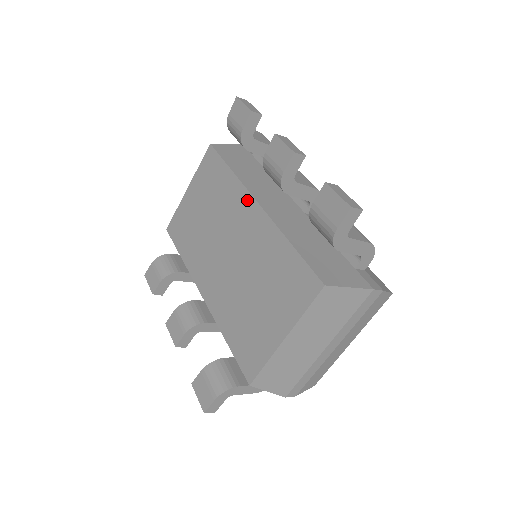
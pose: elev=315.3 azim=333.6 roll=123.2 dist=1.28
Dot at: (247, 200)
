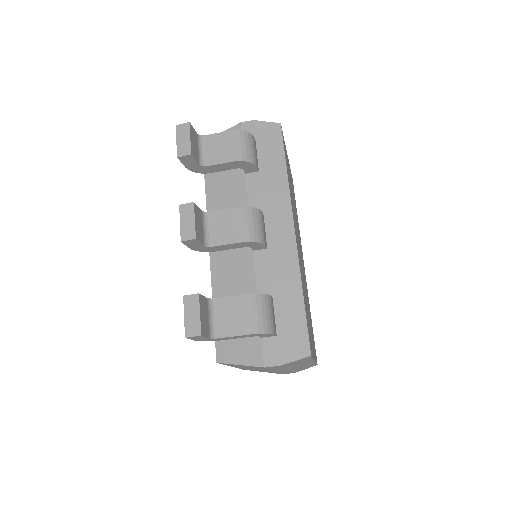
Dot at: occluded
